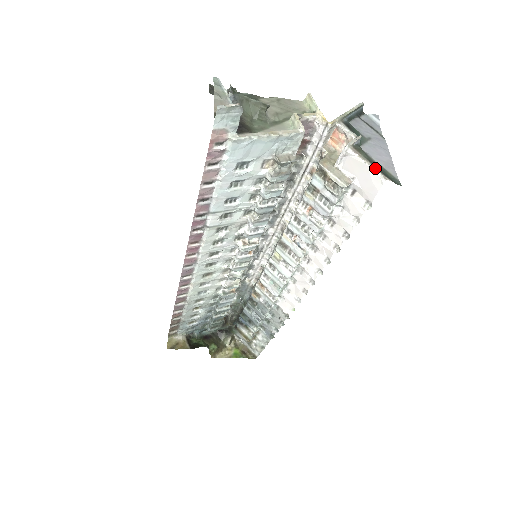
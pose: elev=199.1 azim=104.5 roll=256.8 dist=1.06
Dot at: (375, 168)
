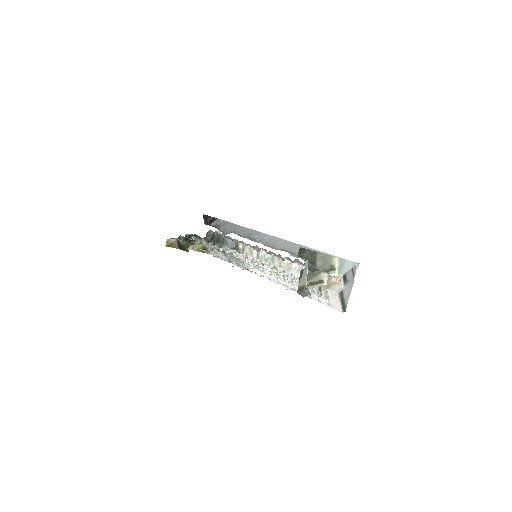
Dot at: (342, 306)
